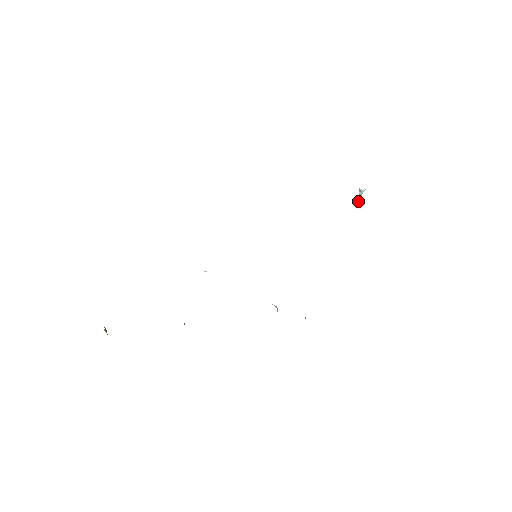
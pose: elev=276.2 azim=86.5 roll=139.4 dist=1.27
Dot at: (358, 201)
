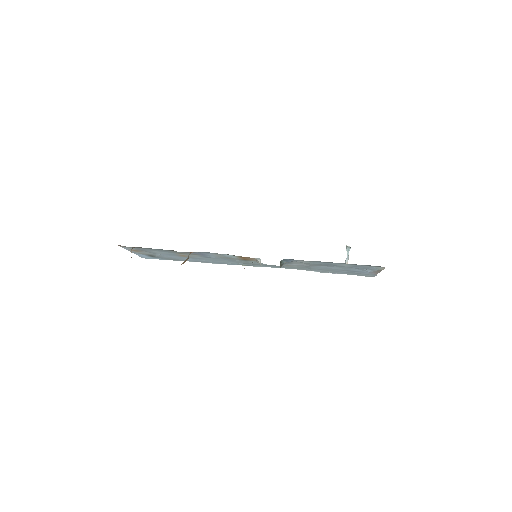
Dot at: (346, 259)
